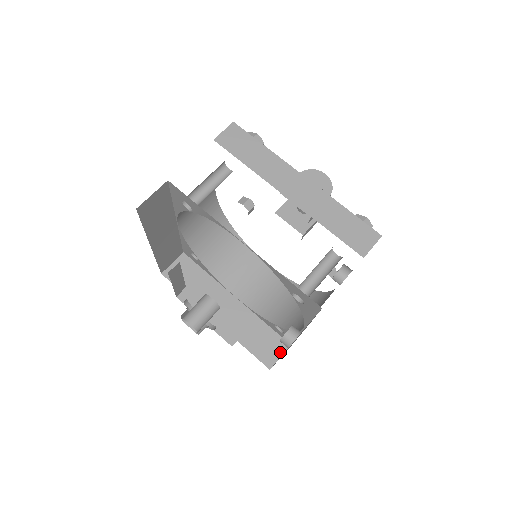
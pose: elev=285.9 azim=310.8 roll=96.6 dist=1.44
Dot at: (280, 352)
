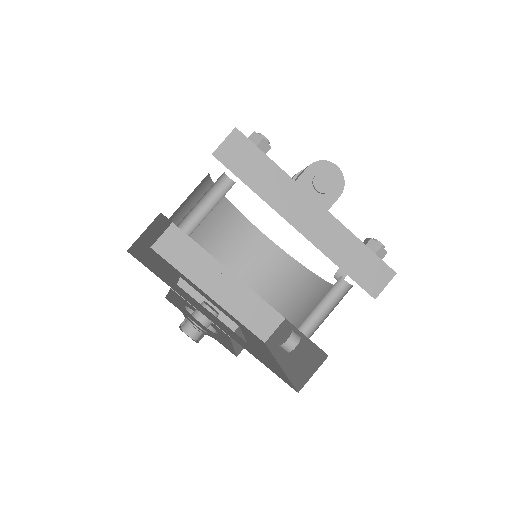
Dot at: (275, 326)
